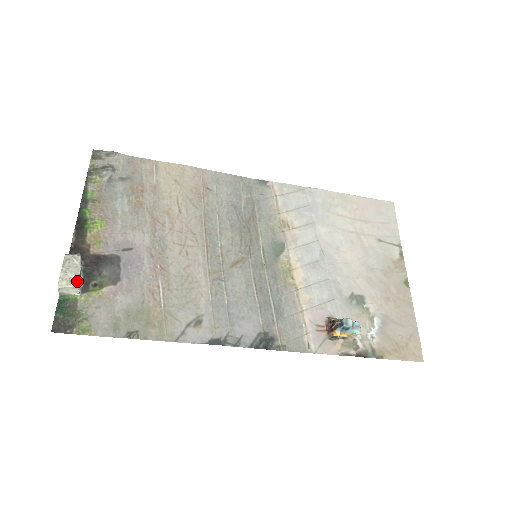
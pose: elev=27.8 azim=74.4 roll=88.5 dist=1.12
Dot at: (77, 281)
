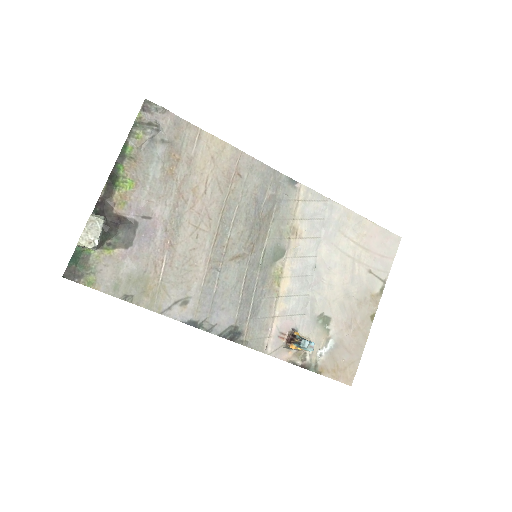
Dot at: (95, 244)
